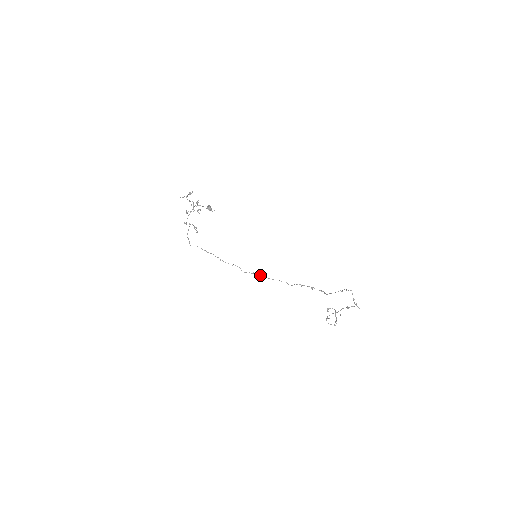
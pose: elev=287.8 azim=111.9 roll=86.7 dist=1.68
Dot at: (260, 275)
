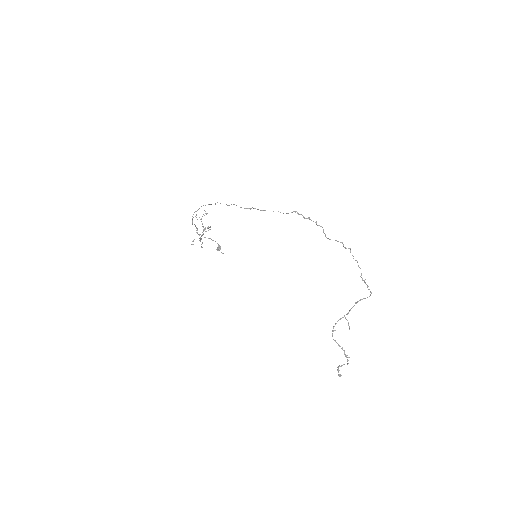
Dot at: (255, 208)
